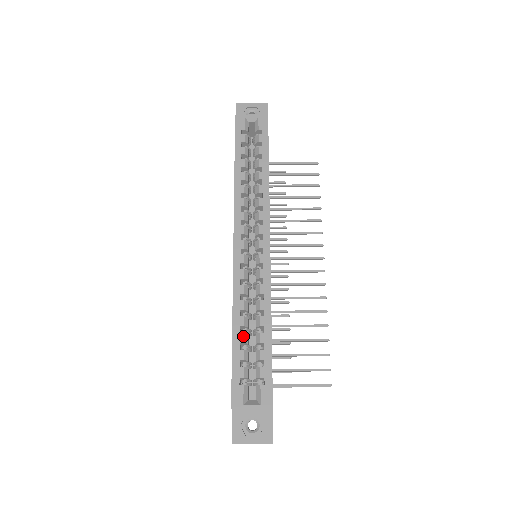
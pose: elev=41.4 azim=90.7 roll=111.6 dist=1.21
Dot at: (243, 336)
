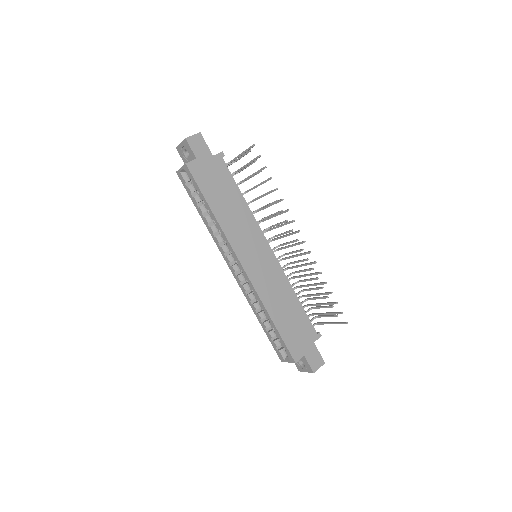
Dot at: (264, 325)
